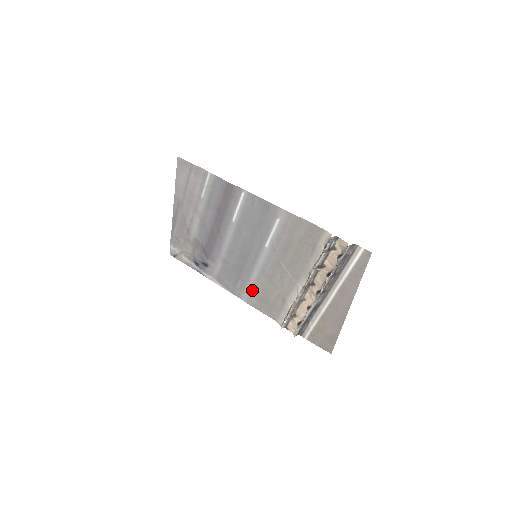
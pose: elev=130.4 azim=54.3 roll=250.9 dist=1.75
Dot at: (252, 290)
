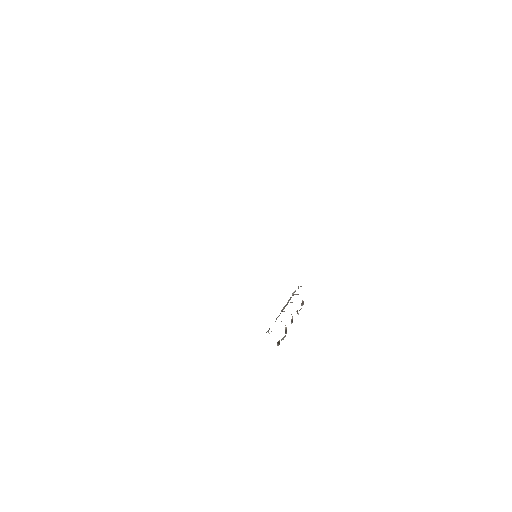
Dot at: occluded
